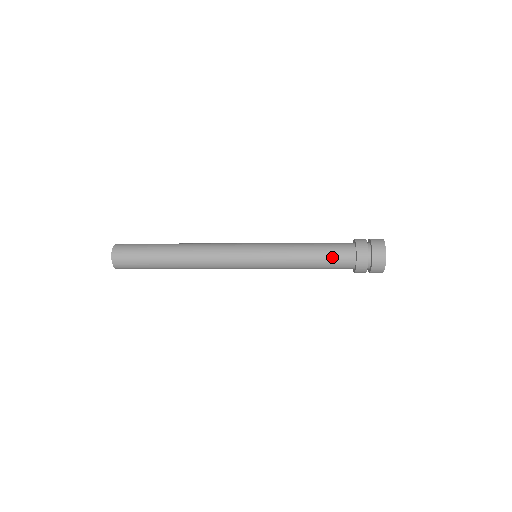
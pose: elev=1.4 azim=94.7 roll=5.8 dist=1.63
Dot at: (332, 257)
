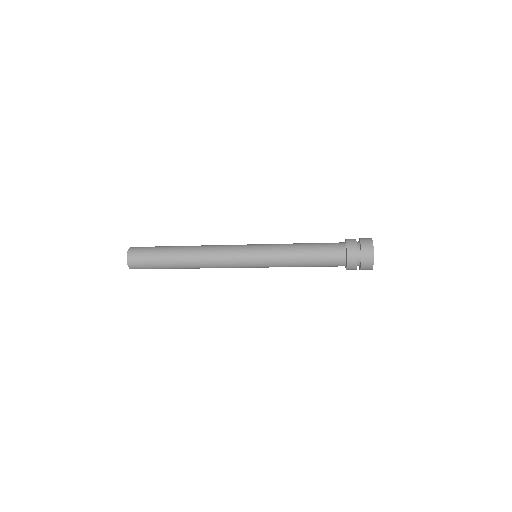
Dot at: (324, 253)
